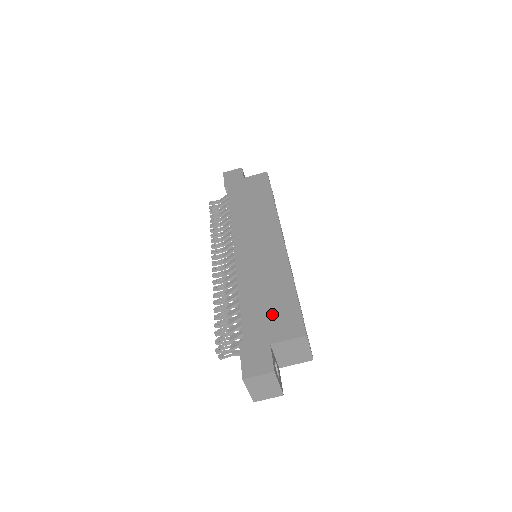
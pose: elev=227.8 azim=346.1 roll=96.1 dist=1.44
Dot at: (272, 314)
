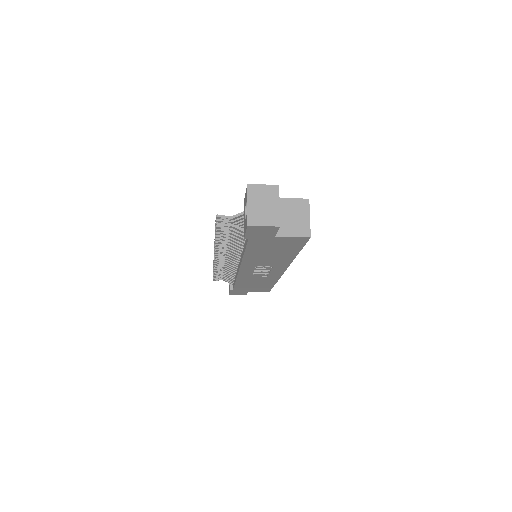
Dot at: occluded
